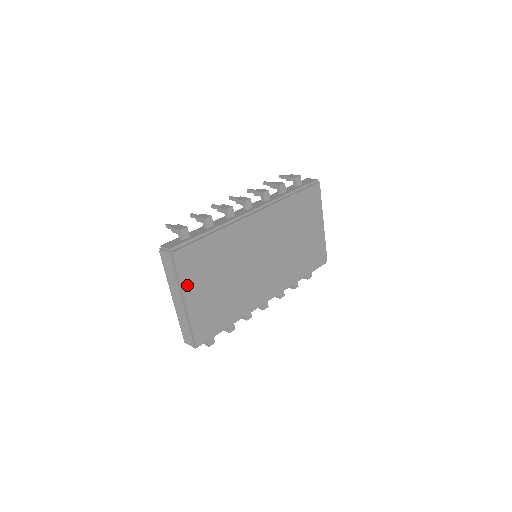
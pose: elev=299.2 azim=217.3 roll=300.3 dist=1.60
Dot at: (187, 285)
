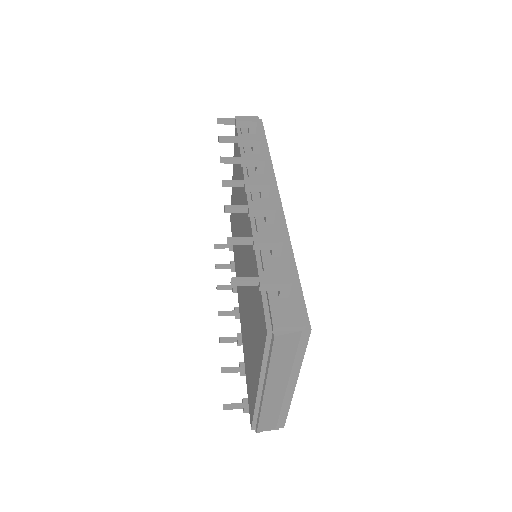
Dot at: occluded
